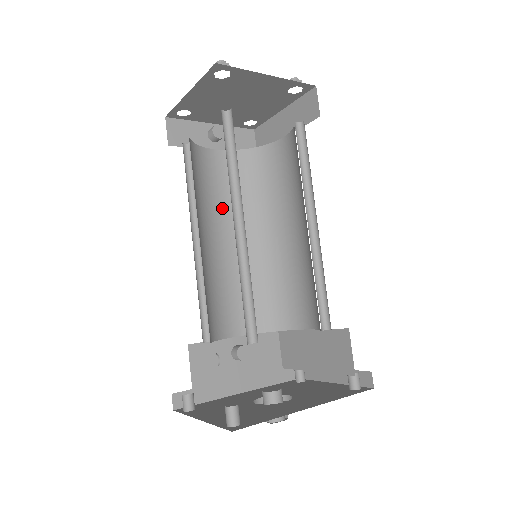
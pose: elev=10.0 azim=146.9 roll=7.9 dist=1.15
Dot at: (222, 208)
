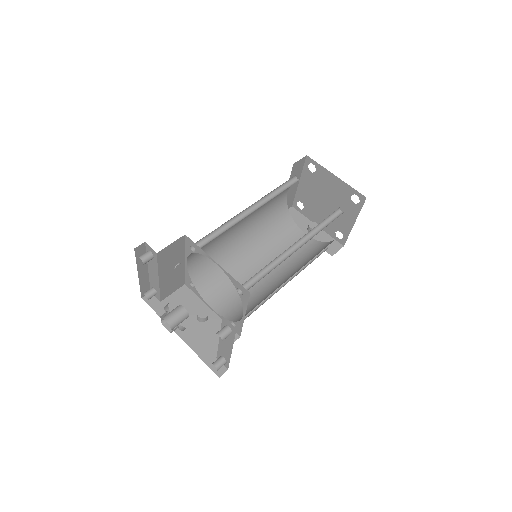
Dot at: (278, 255)
